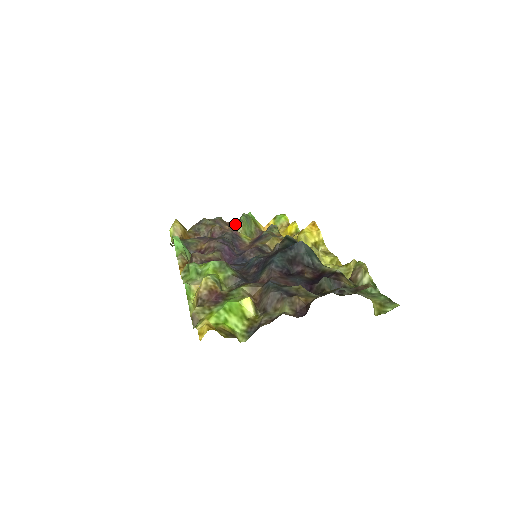
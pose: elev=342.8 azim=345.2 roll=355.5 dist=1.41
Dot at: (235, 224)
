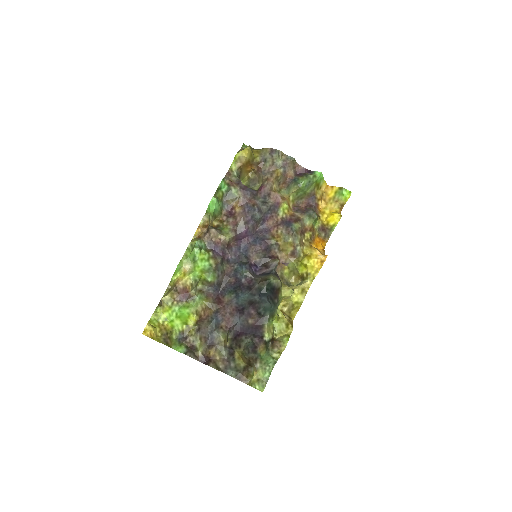
Dot at: (296, 179)
